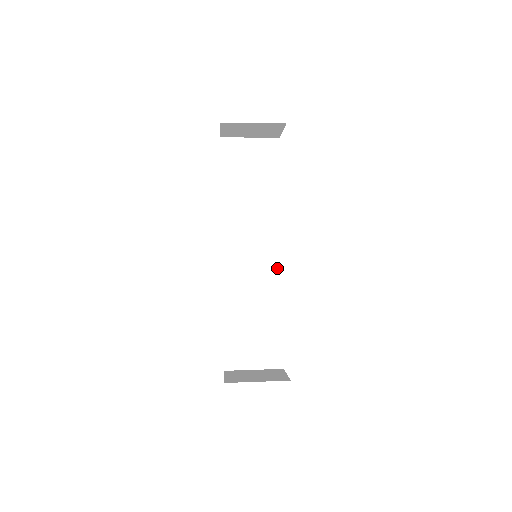
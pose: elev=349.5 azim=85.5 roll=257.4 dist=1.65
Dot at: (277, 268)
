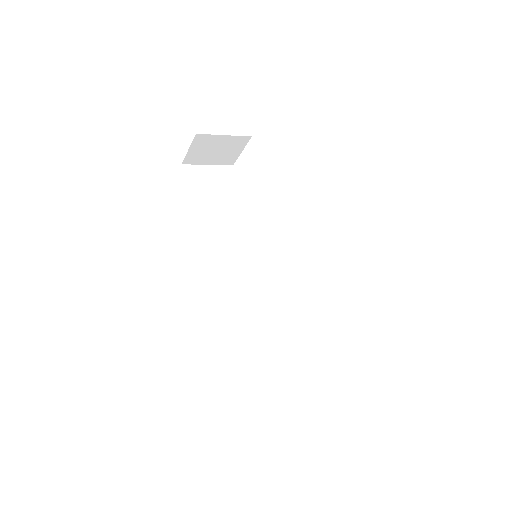
Dot at: (269, 276)
